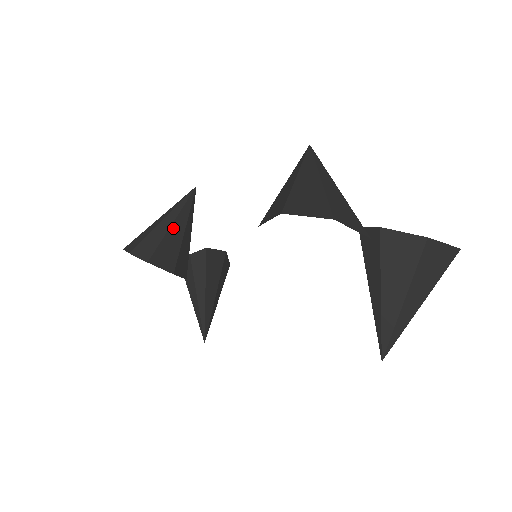
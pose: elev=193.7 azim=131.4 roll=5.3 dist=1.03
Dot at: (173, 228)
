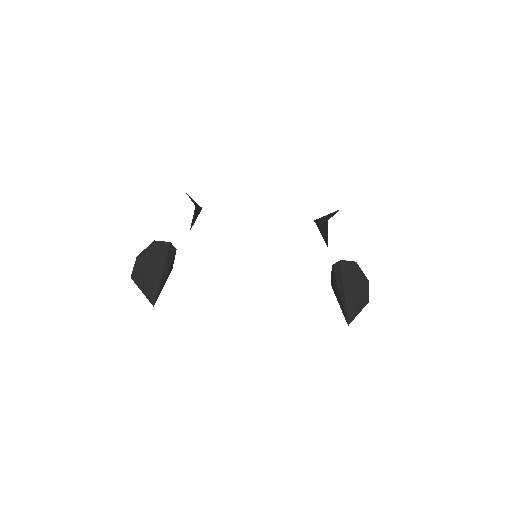
Dot at: (198, 210)
